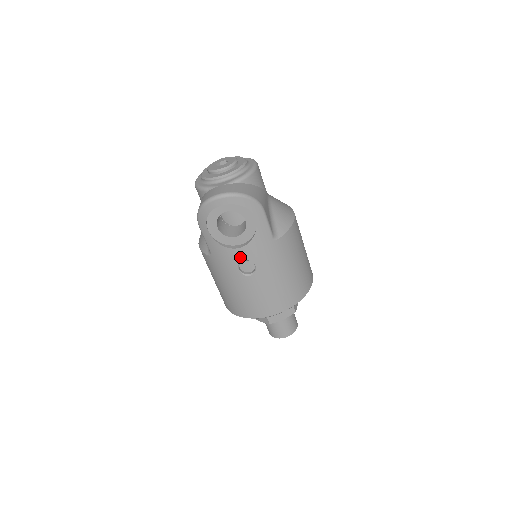
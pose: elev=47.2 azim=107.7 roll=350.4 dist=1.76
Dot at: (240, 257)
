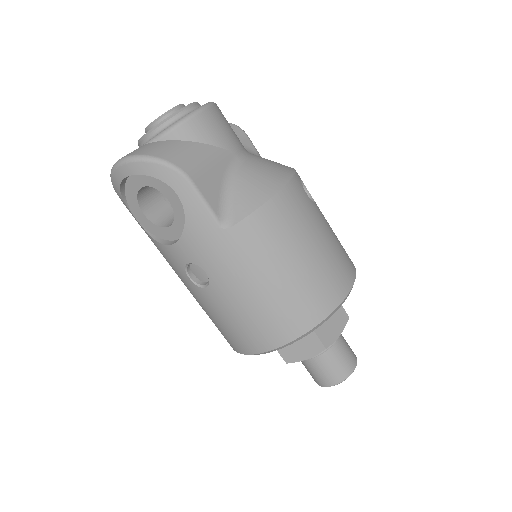
Dot at: (181, 258)
